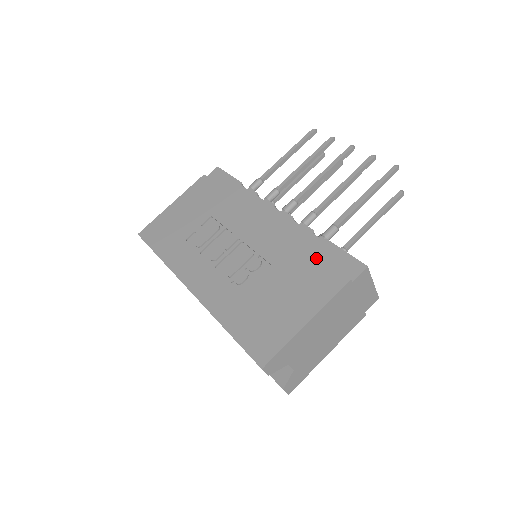
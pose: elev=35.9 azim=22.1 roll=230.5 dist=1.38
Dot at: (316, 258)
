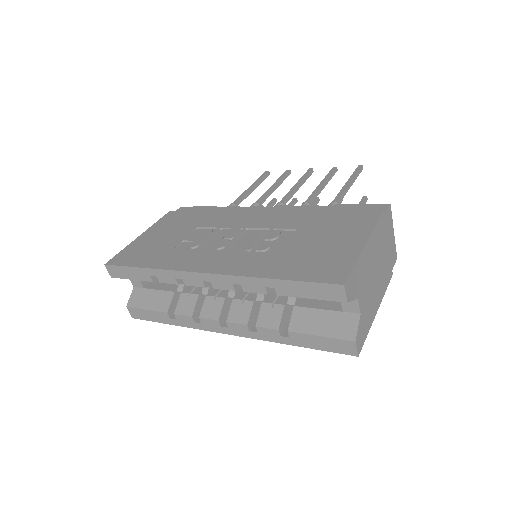
Dot at: (338, 211)
